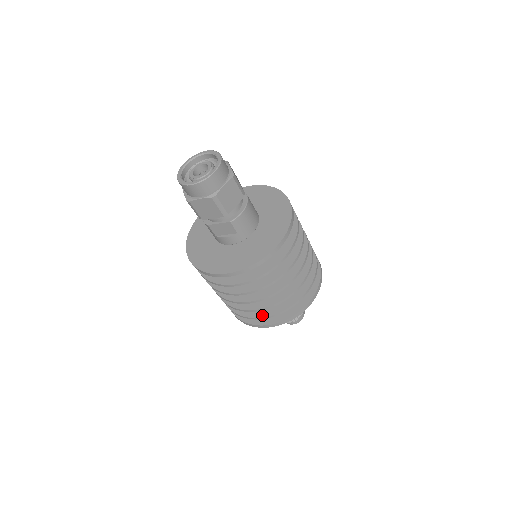
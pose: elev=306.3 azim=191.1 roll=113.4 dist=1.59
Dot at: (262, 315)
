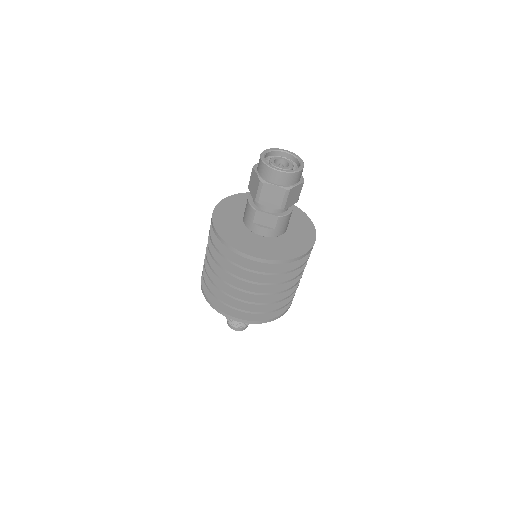
Dot at: (245, 308)
